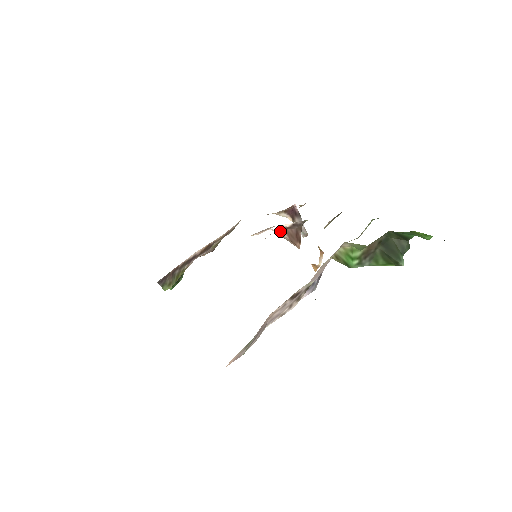
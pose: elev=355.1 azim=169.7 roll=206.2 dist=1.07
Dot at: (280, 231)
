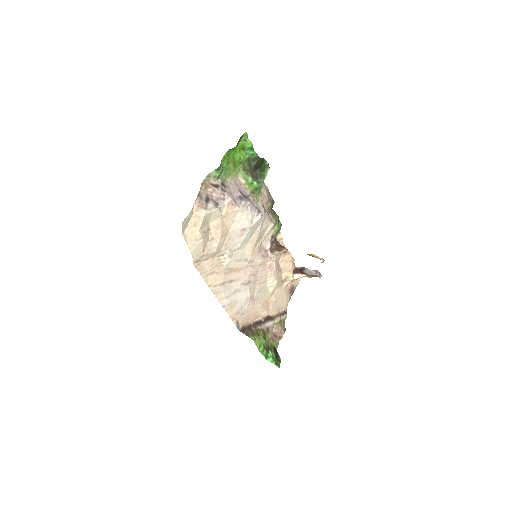
Dot at: (271, 253)
